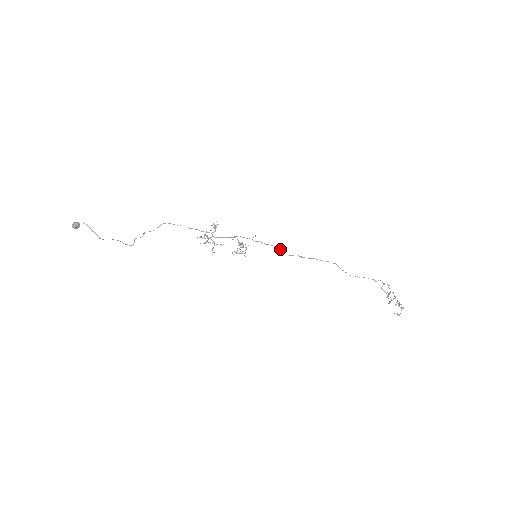
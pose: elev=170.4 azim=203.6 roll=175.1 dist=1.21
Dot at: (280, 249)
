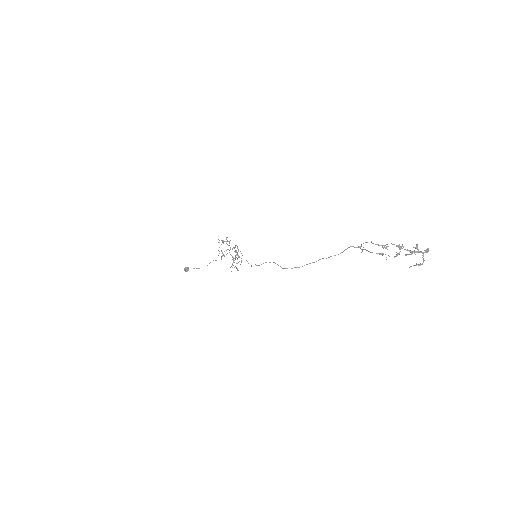
Dot at: (246, 260)
